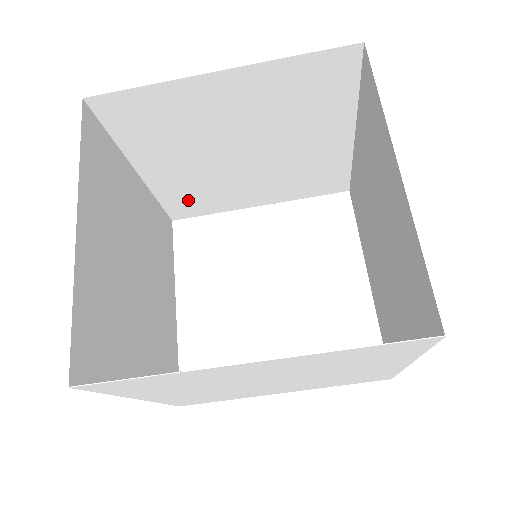
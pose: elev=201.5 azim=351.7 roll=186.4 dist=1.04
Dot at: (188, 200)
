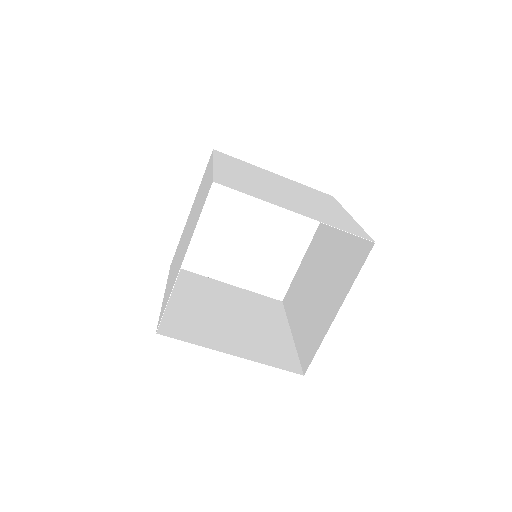
Dot at: (233, 162)
